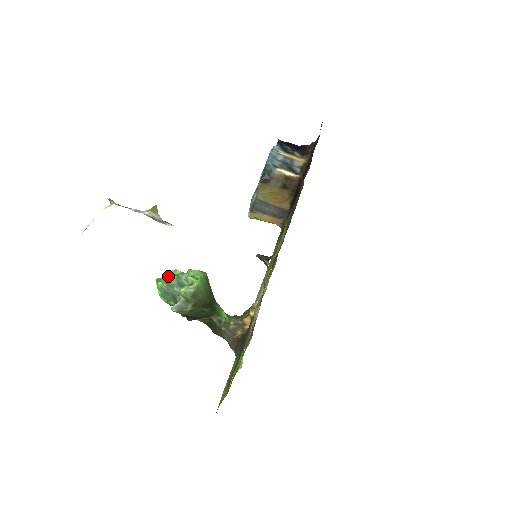
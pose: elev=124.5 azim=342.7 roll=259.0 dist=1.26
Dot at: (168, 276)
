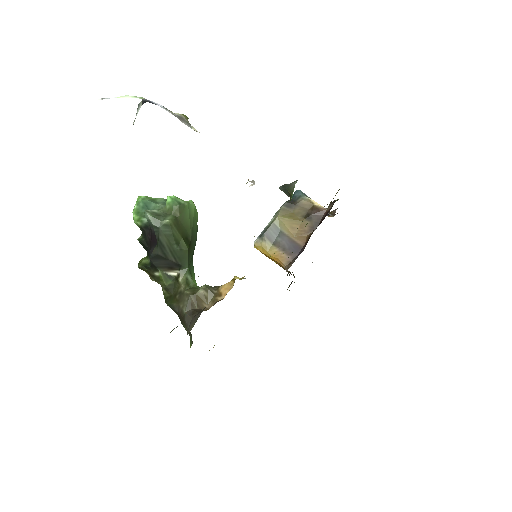
Dot at: (155, 199)
